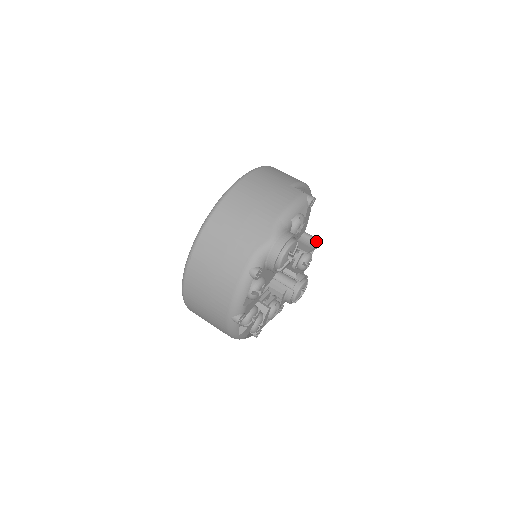
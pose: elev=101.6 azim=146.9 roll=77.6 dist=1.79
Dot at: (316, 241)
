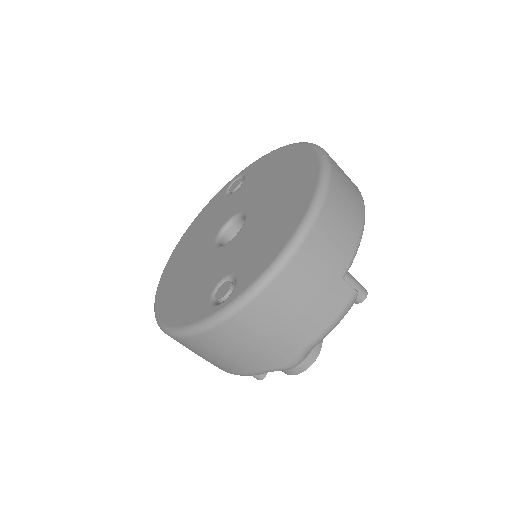
Dot at: occluded
